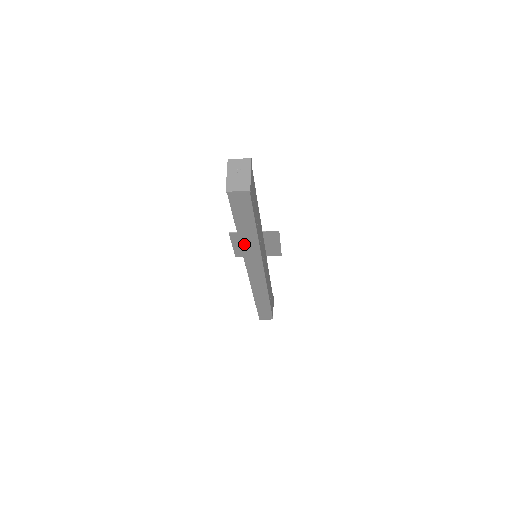
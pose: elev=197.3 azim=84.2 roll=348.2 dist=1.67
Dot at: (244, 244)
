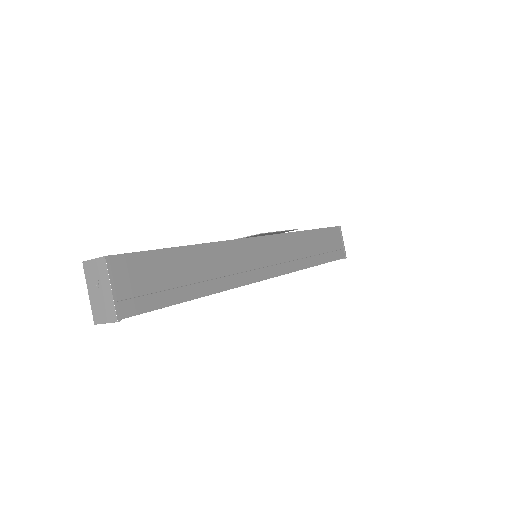
Dot at: occluded
